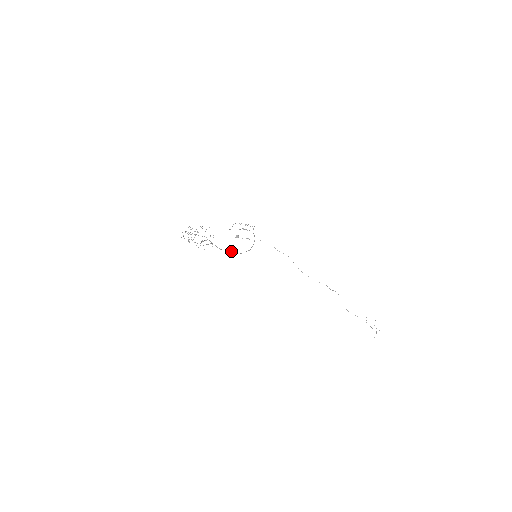
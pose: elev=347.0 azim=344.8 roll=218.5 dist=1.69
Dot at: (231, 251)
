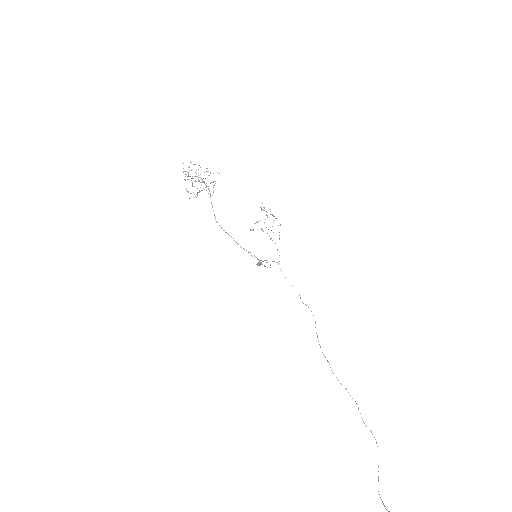
Dot at: occluded
